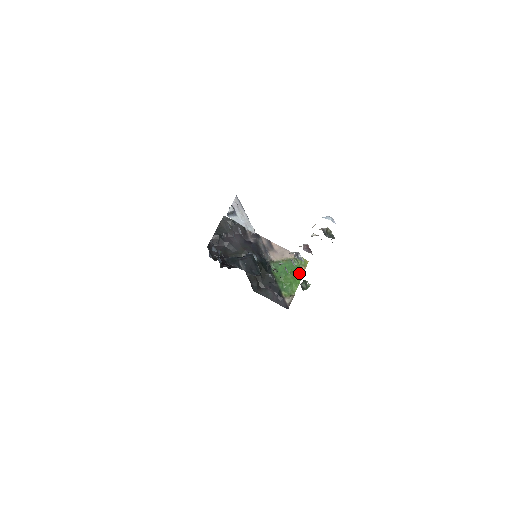
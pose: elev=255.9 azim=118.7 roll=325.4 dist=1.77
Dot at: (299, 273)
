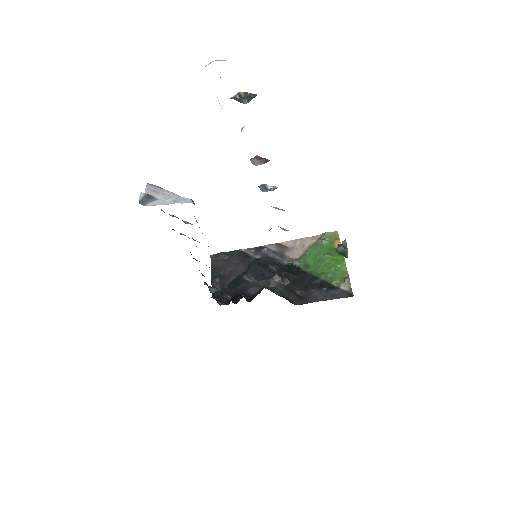
Dot at: occluded
